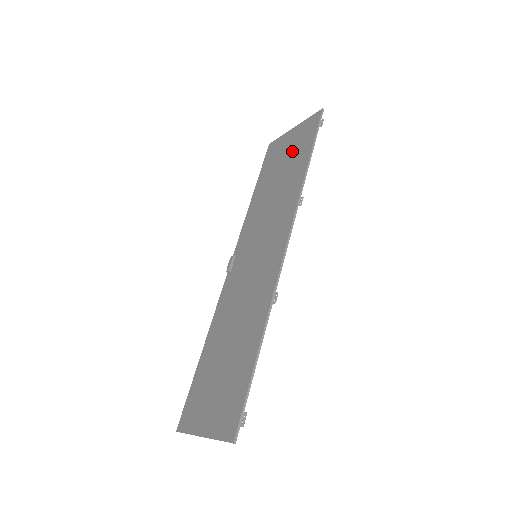
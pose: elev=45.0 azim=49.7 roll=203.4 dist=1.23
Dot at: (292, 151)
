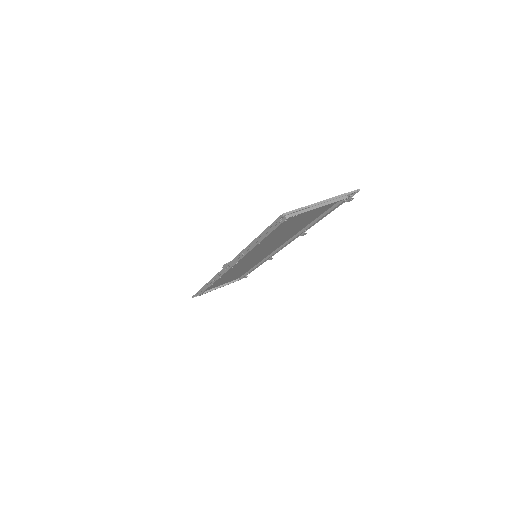
Dot at: (232, 278)
